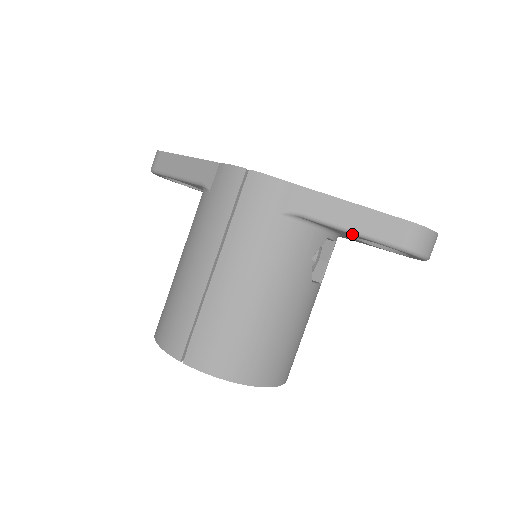
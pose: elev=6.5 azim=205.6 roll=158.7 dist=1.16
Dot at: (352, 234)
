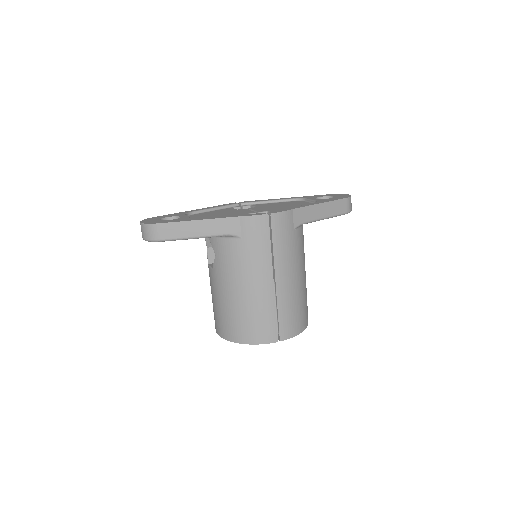
Dot at: occluded
